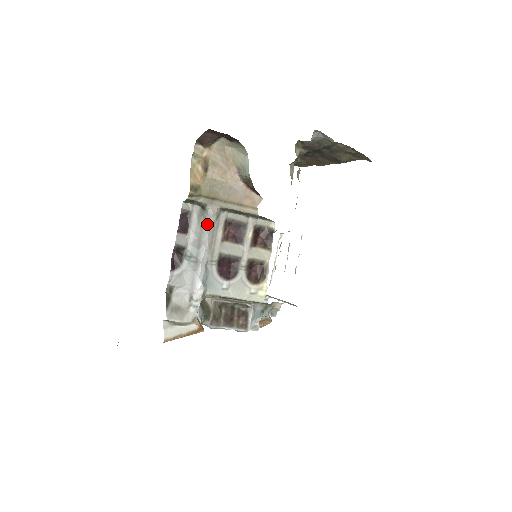
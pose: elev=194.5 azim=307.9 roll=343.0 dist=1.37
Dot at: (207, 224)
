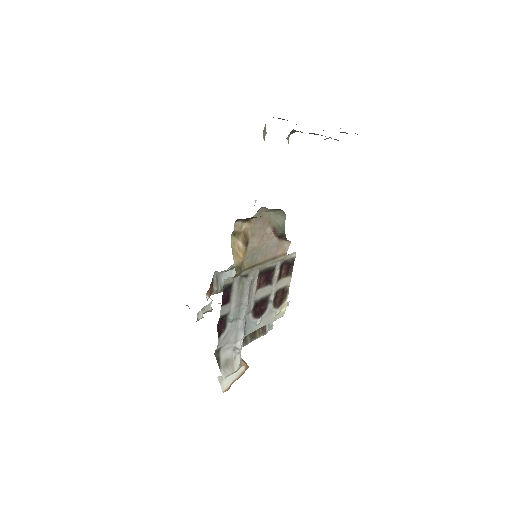
Dot at: (247, 288)
